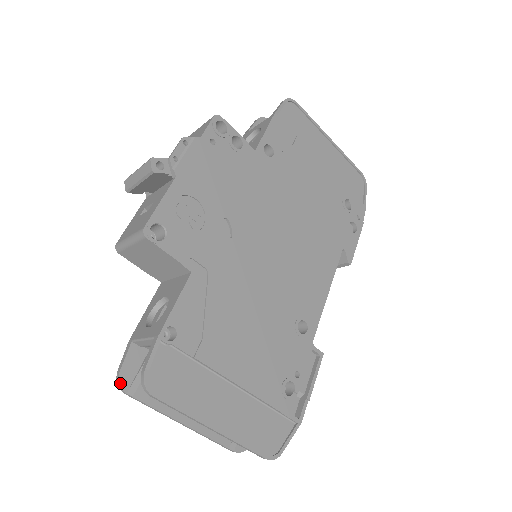
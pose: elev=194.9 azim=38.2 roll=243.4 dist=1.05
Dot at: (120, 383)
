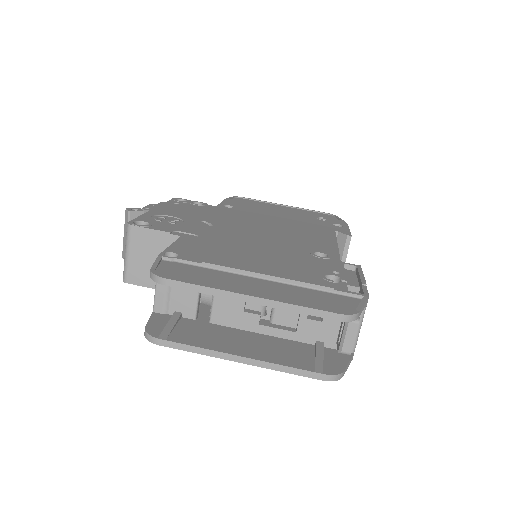
Dot at: (148, 333)
